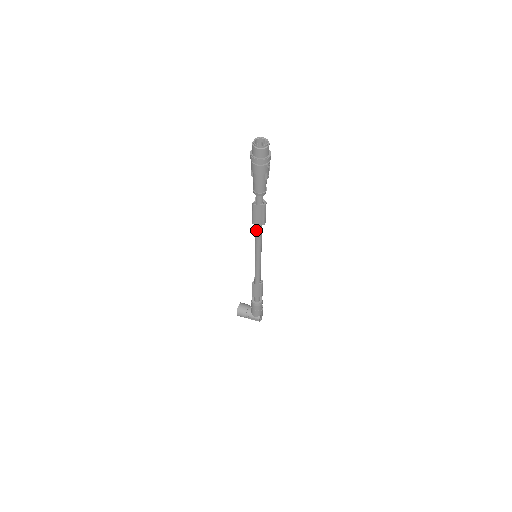
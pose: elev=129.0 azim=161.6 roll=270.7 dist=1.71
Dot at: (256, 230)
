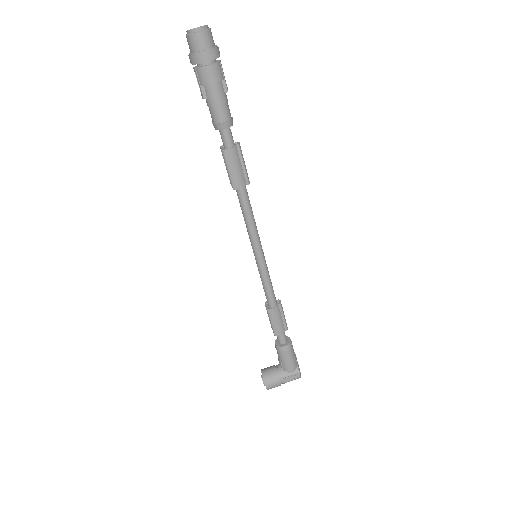
Dot at: (242, 201)
